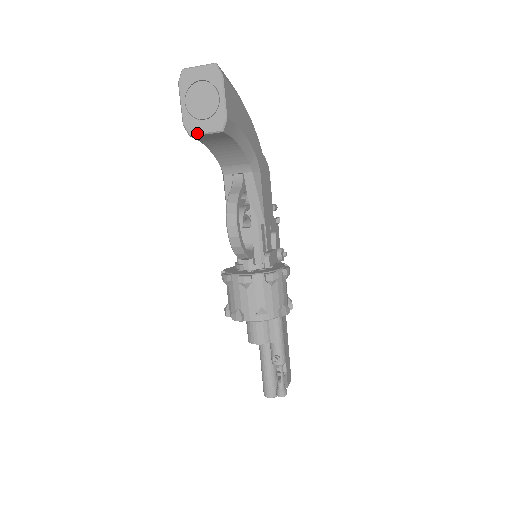
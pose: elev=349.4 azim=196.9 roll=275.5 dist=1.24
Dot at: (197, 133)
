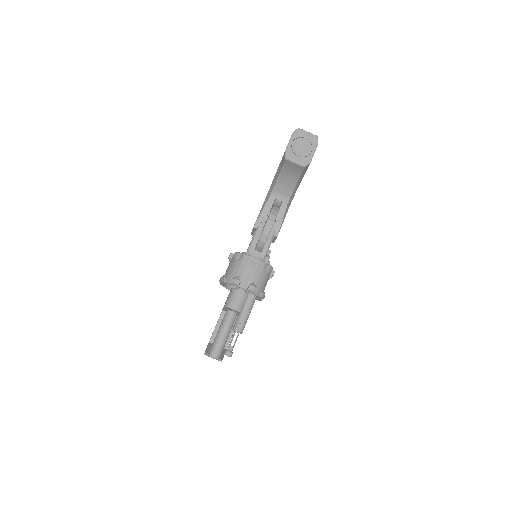
Dot at: (291, 160)
